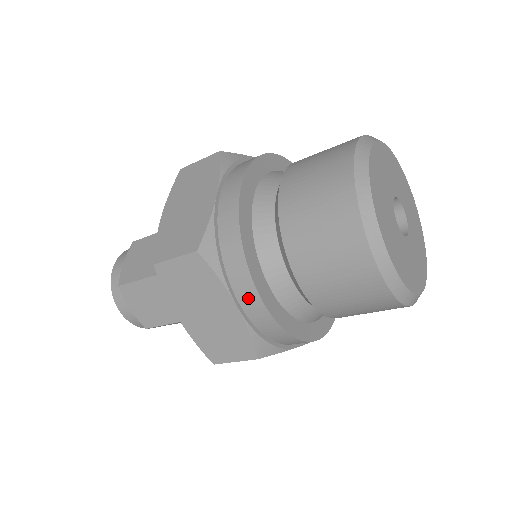
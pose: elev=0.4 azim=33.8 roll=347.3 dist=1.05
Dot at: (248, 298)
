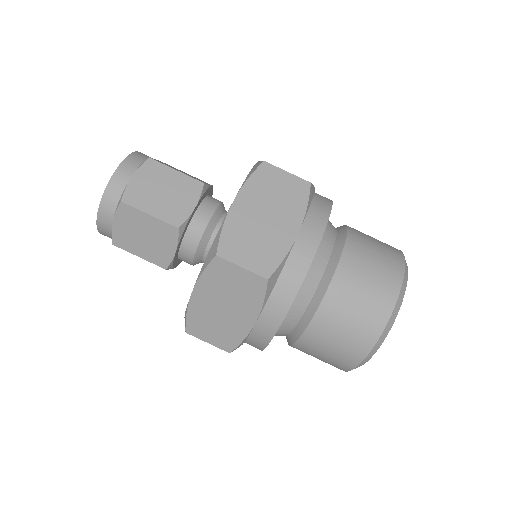
Dot at: (310, 237)
